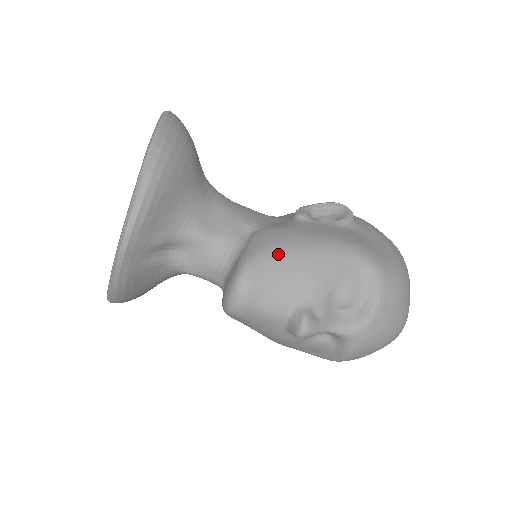
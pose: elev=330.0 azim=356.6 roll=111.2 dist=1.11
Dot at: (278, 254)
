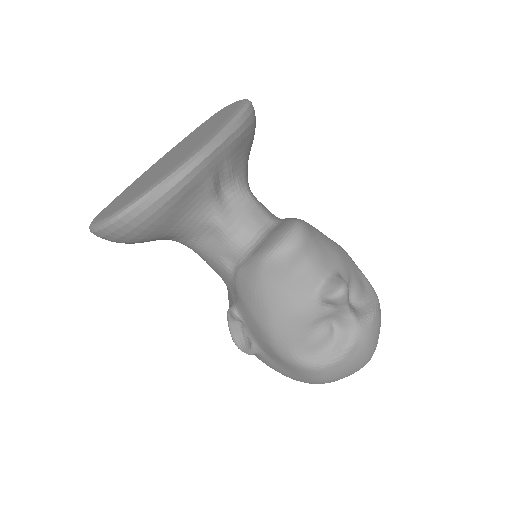
Dot at: (317, 230)
